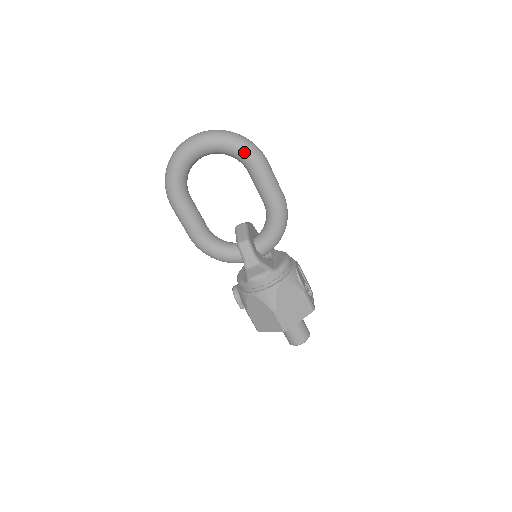
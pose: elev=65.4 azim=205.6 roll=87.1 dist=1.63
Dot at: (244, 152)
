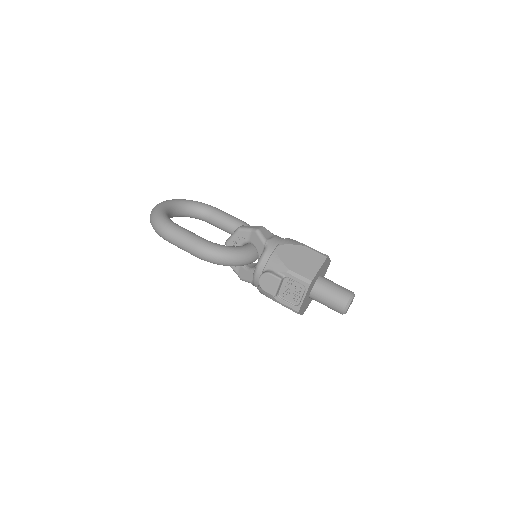
Dot at: (201, 203)
